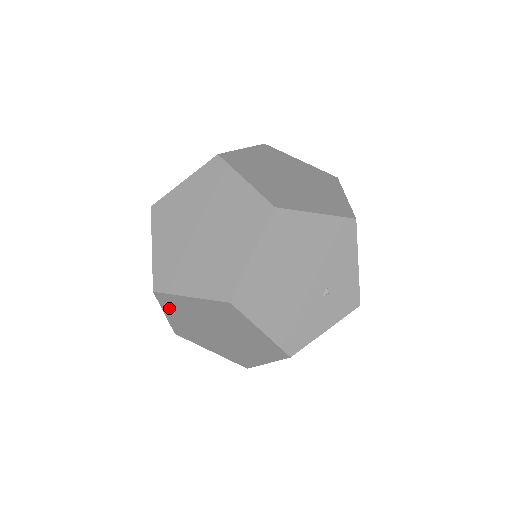
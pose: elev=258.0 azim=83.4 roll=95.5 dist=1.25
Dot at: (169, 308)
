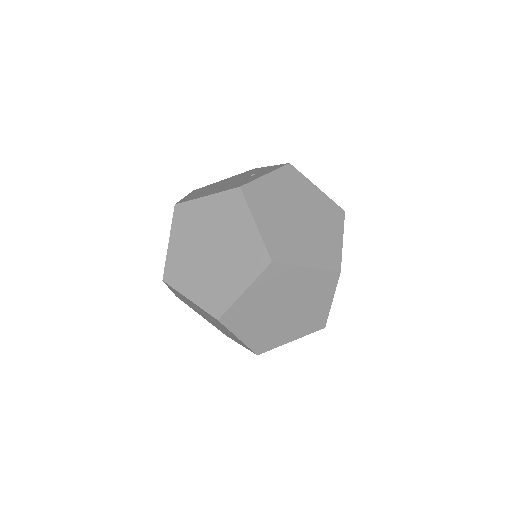
Dot at: (181, 283)
